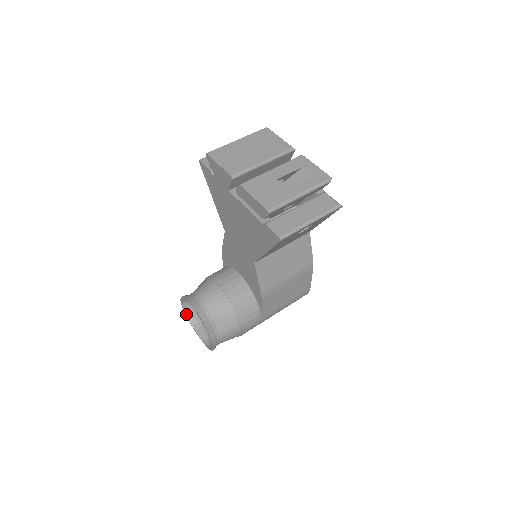
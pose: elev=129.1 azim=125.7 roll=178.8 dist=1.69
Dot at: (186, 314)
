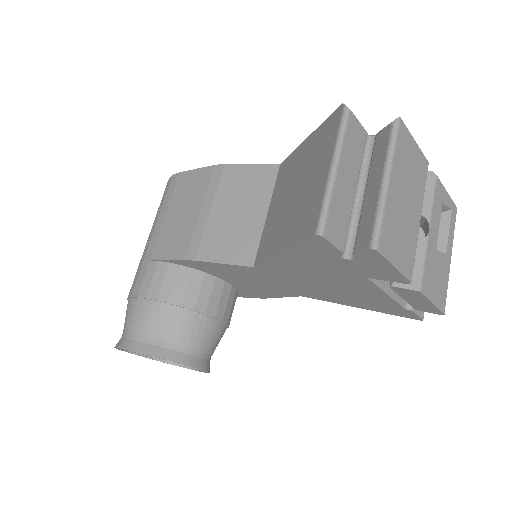
Dot at: occluded
